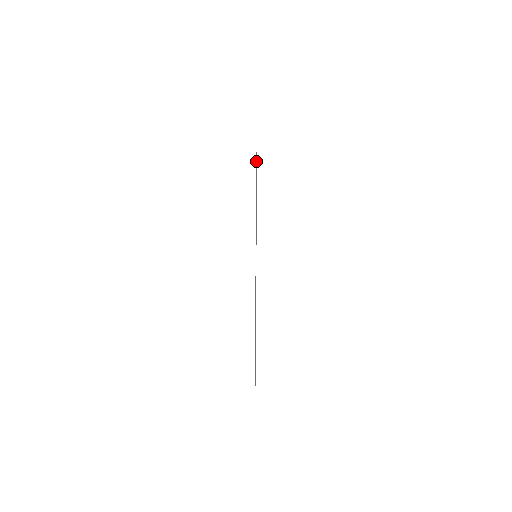
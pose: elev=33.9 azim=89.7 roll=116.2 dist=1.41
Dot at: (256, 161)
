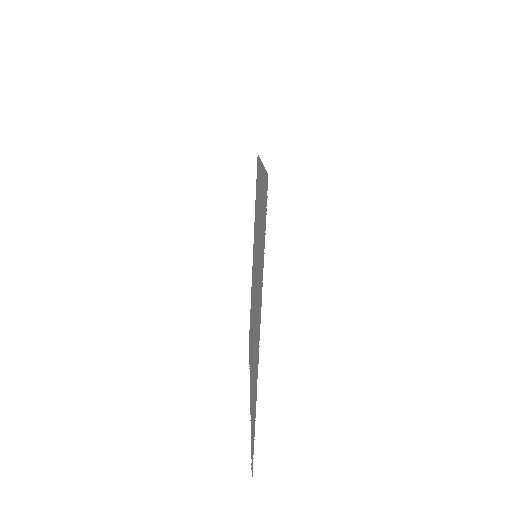
Dot at: (256, 183)
